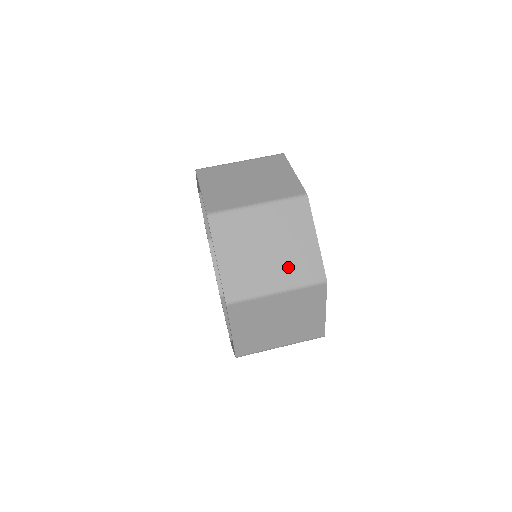
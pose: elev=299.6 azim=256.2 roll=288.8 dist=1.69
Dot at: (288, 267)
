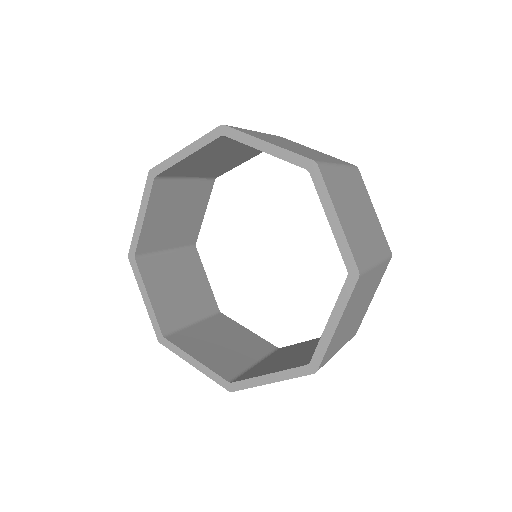
Dot at: occluded
